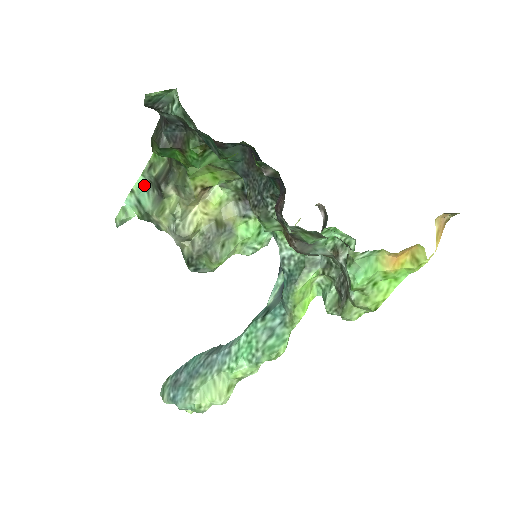
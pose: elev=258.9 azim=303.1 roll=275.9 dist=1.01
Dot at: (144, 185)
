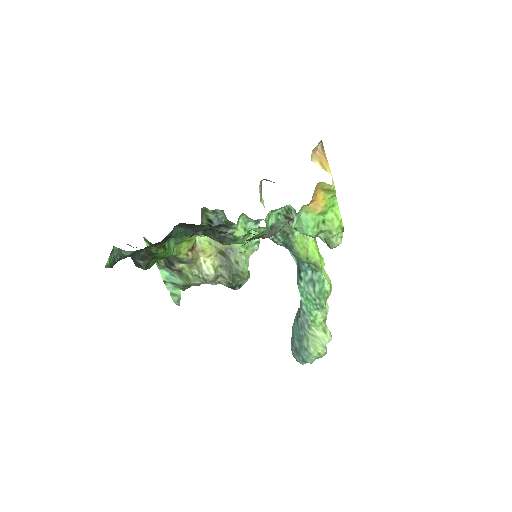
Dot at: (166, 273)
